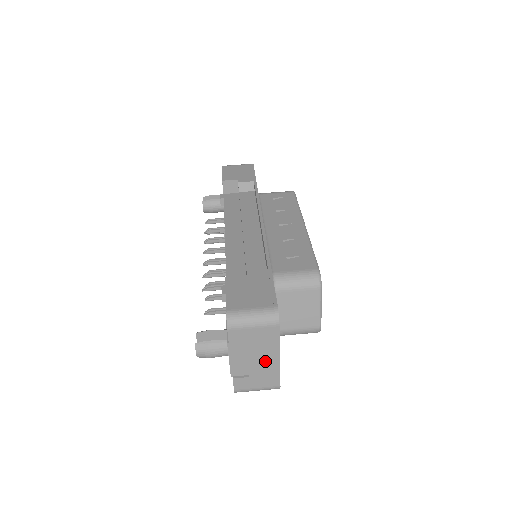
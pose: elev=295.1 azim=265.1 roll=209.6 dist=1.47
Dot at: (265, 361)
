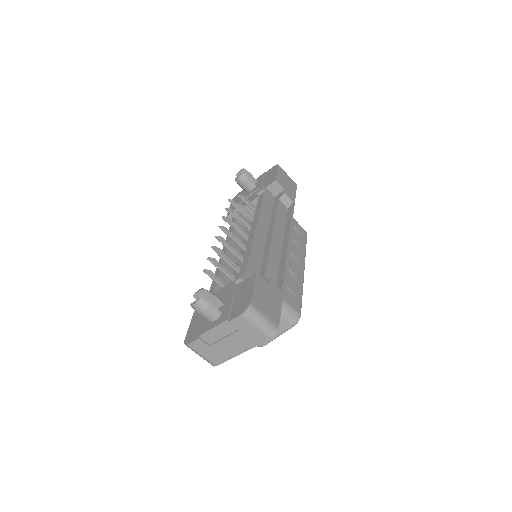
Dot at: (232, 347)
